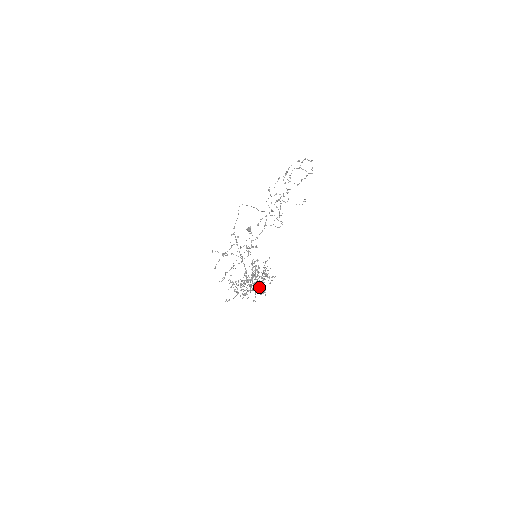
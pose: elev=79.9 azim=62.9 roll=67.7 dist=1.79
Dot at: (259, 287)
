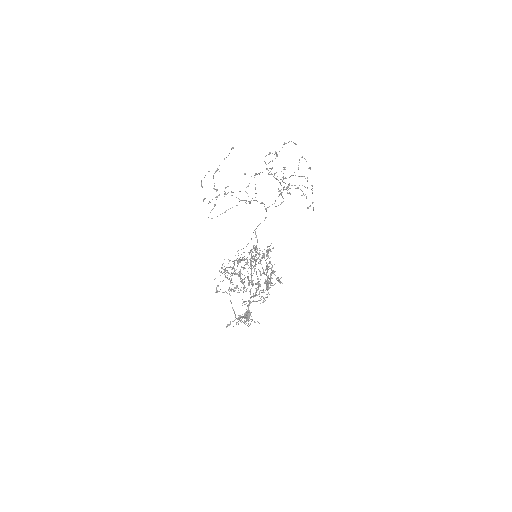
Dot at: (262, 296)
